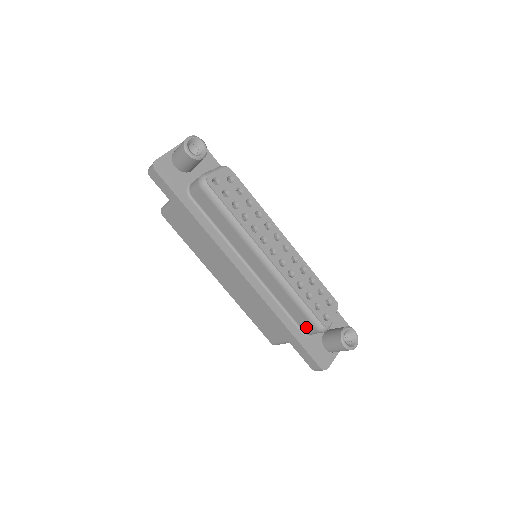
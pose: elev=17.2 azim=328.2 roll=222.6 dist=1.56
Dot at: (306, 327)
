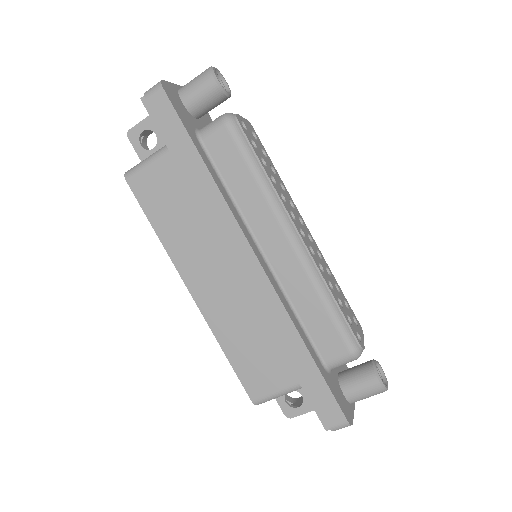
Dot at: (331, 352)
